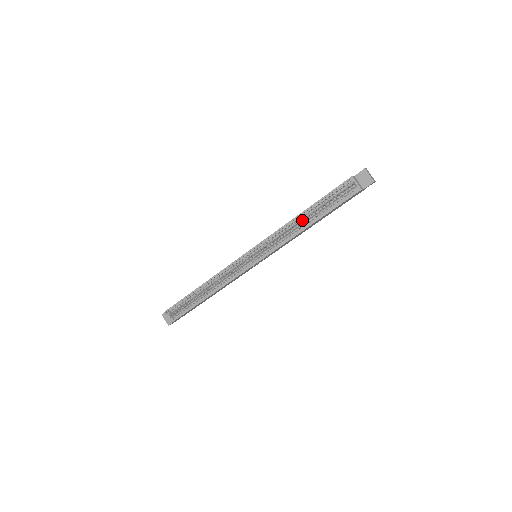
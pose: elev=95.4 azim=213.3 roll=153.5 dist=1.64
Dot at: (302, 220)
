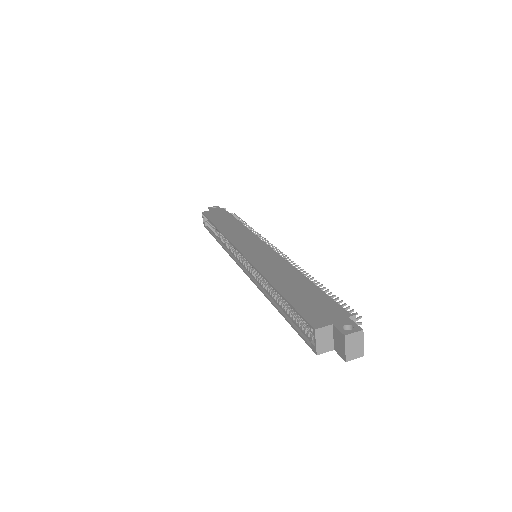
Dot at: occluded
